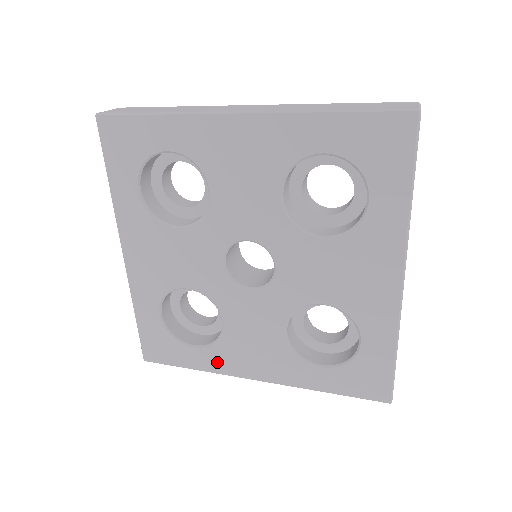
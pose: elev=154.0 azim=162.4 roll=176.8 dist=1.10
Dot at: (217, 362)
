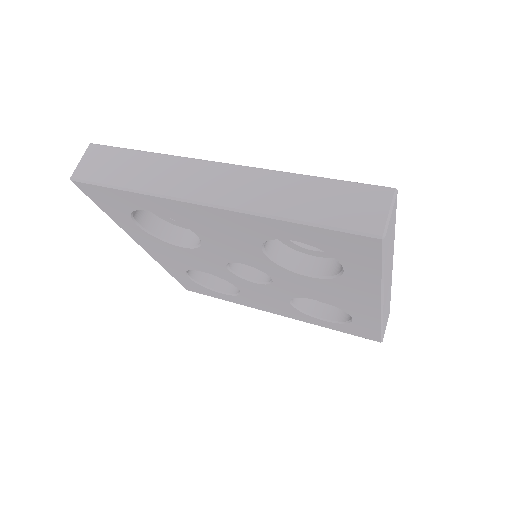
Dot at: (242, 302)
